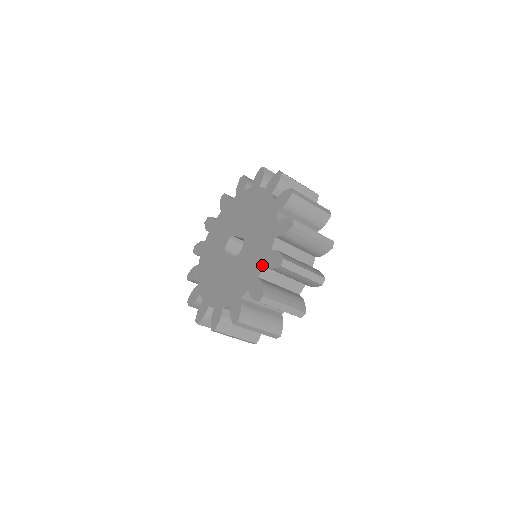
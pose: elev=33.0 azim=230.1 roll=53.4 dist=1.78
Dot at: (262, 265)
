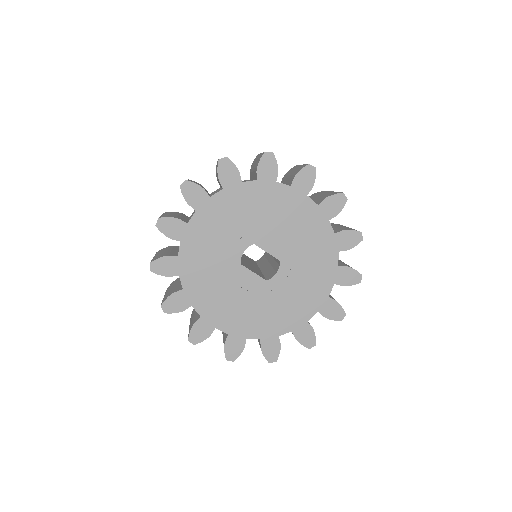
Dot at: (315, 310)
